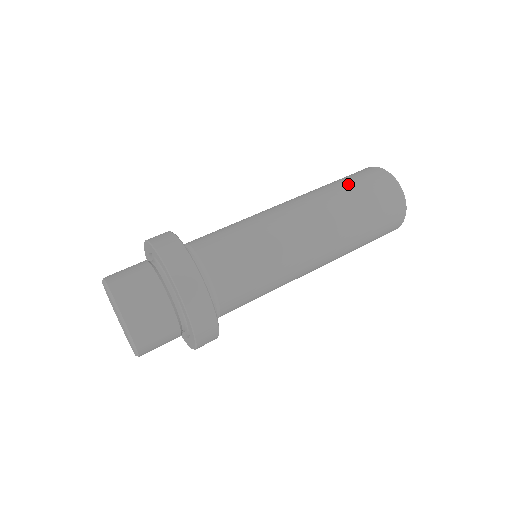
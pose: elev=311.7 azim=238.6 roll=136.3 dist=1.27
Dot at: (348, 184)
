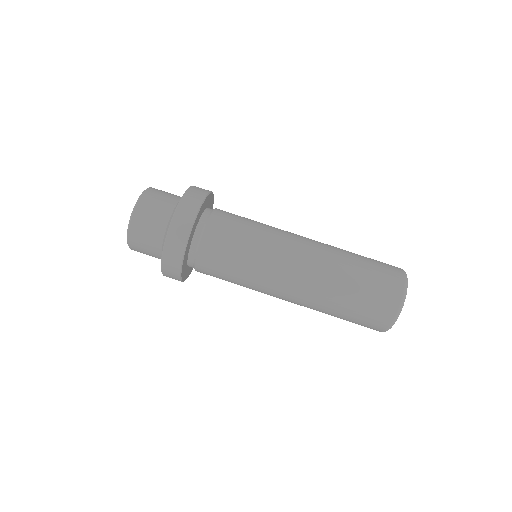
Dot at: (363, 266)
